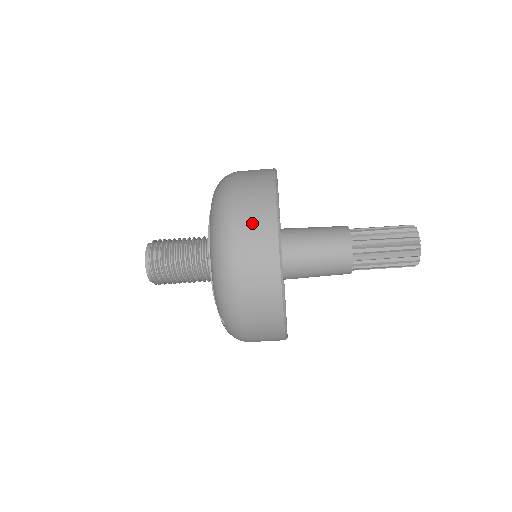
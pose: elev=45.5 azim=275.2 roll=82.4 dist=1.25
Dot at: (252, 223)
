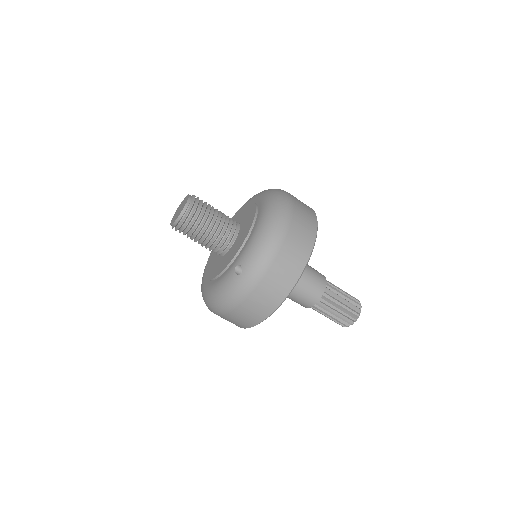
Dot at: (303, 213)
